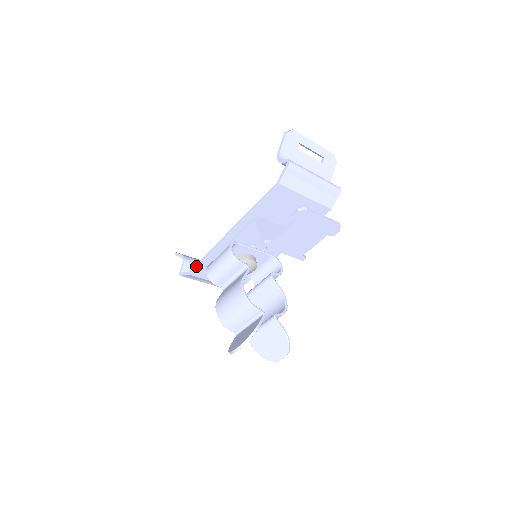
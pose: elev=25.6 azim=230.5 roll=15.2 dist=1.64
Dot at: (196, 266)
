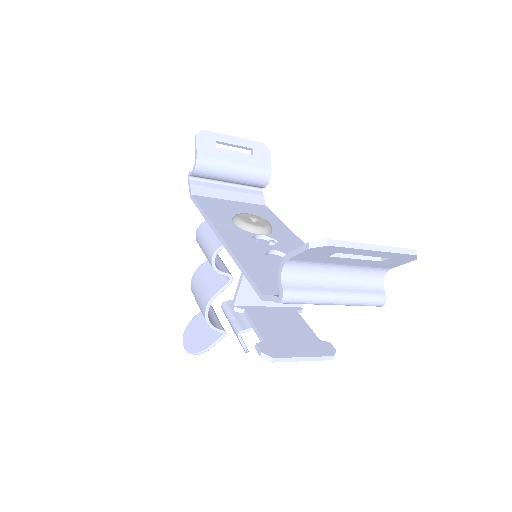
Dot at: (195, 204)
